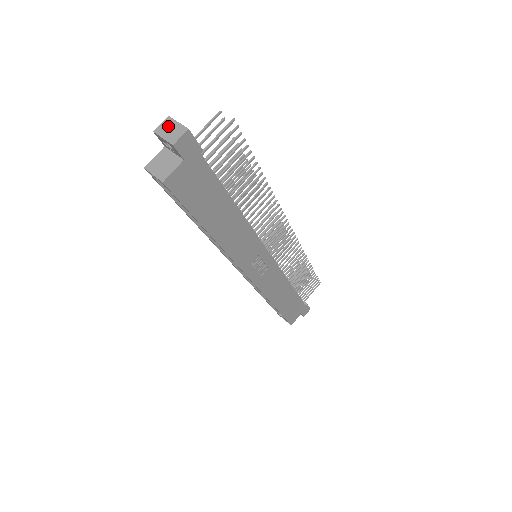
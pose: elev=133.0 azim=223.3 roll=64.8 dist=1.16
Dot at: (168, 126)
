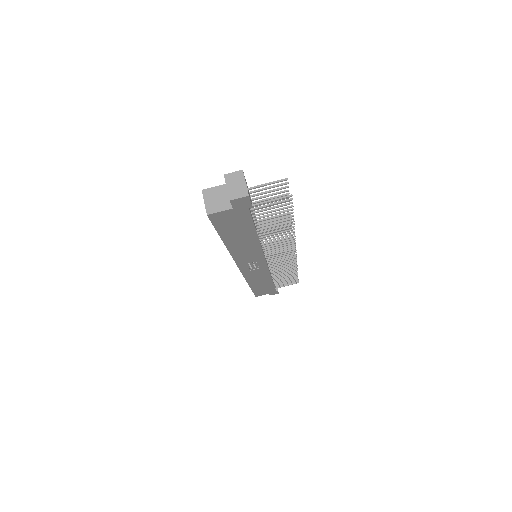
Dot at: (237, 179)
